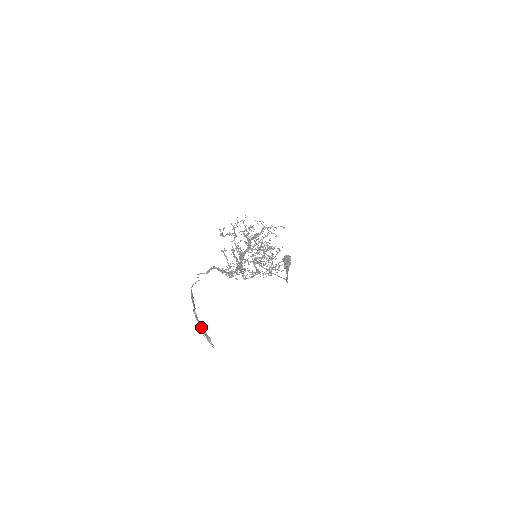
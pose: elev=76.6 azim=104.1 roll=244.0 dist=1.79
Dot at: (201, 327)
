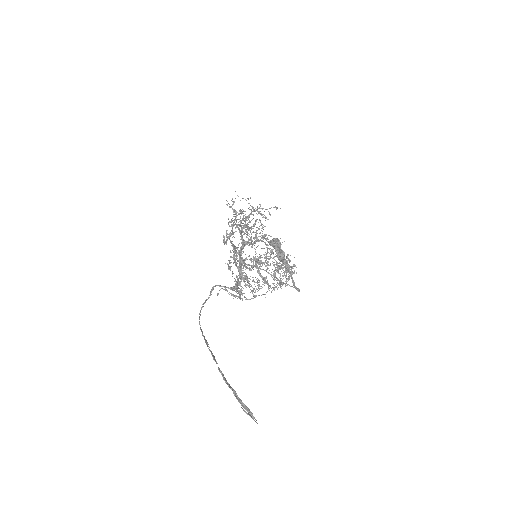
Dot at: (235, 395)
